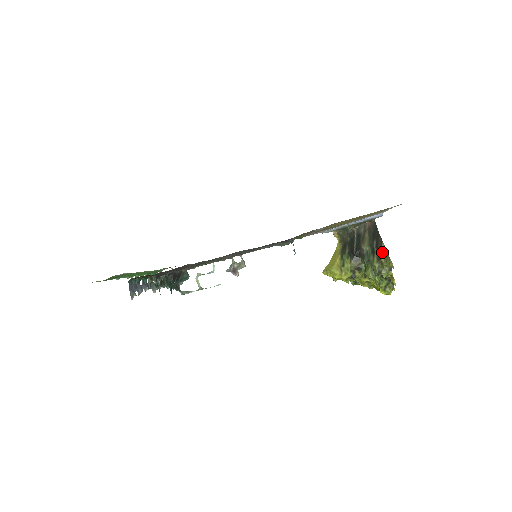
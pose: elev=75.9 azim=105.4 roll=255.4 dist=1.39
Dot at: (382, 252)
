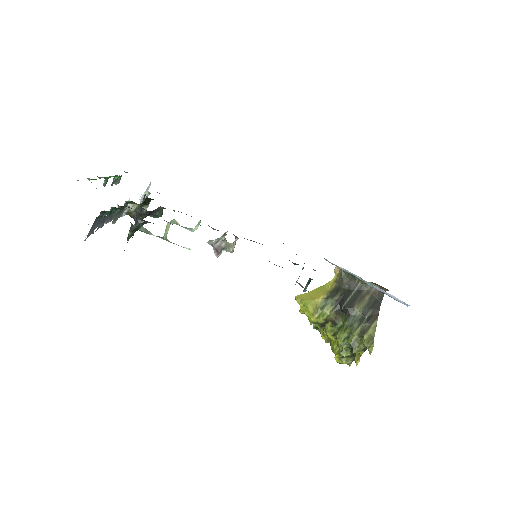
Dot at: (370, 329)
